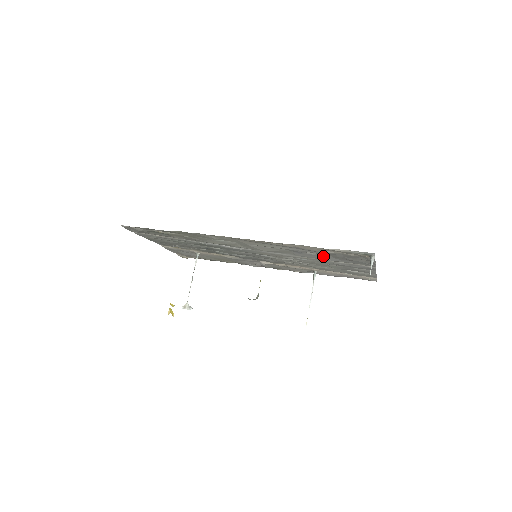
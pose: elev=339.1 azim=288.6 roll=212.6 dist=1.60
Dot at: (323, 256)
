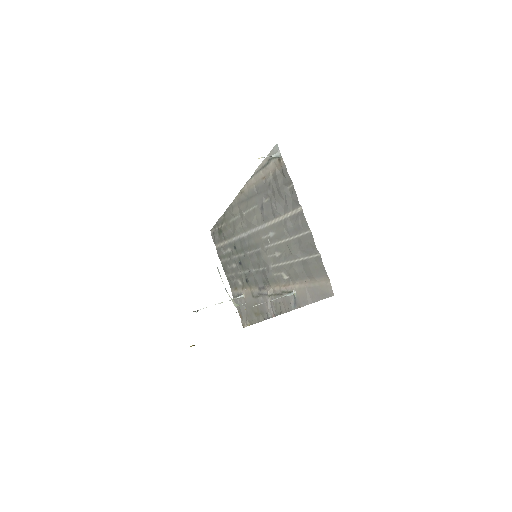
Dot at: (271, 202)
